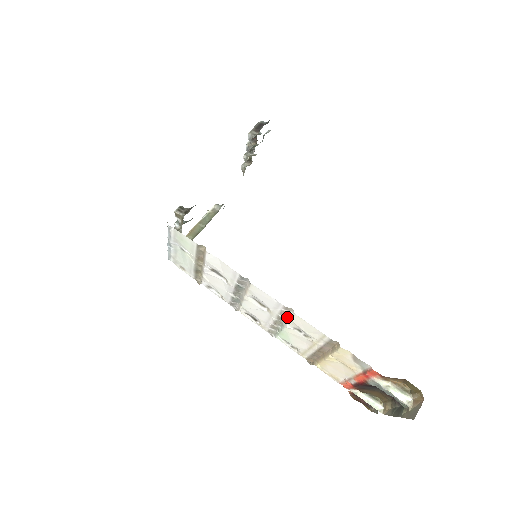
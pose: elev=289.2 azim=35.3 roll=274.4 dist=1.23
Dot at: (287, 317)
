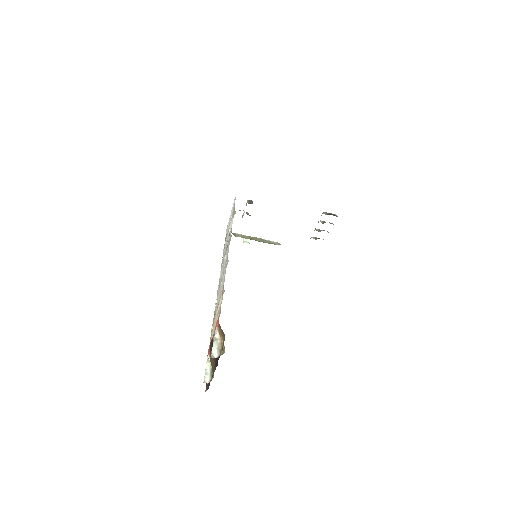
Dot at: occluded
